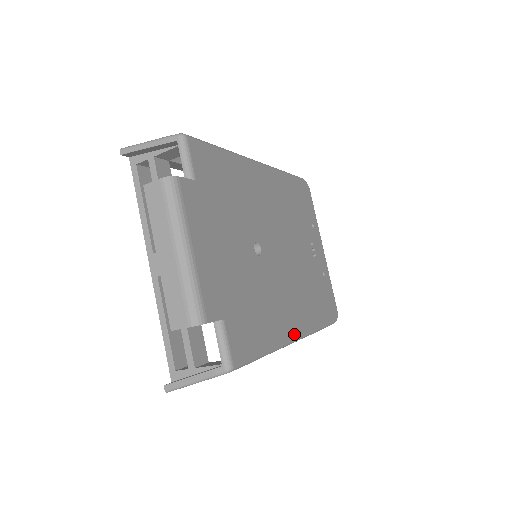
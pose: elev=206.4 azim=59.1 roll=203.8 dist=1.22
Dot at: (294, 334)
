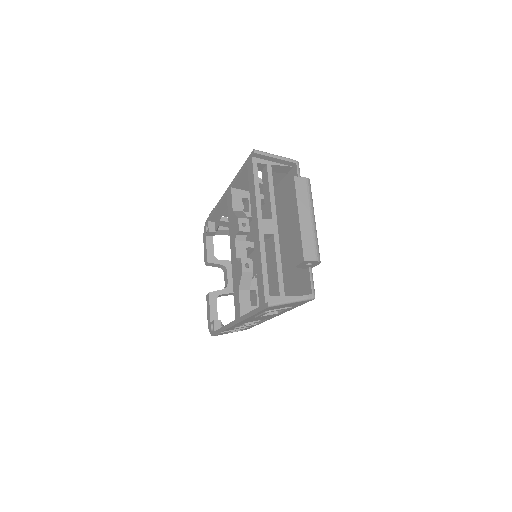
Dot at: occluded
